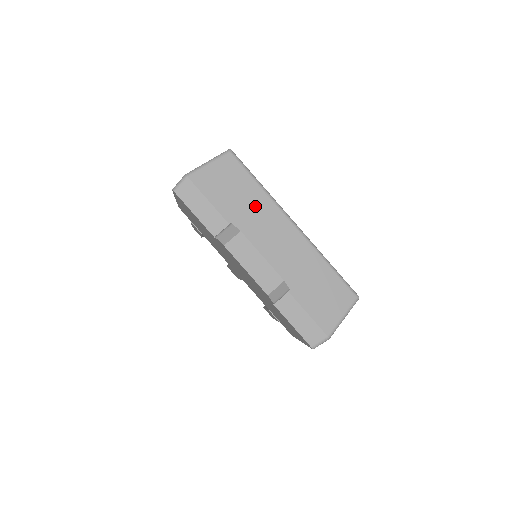
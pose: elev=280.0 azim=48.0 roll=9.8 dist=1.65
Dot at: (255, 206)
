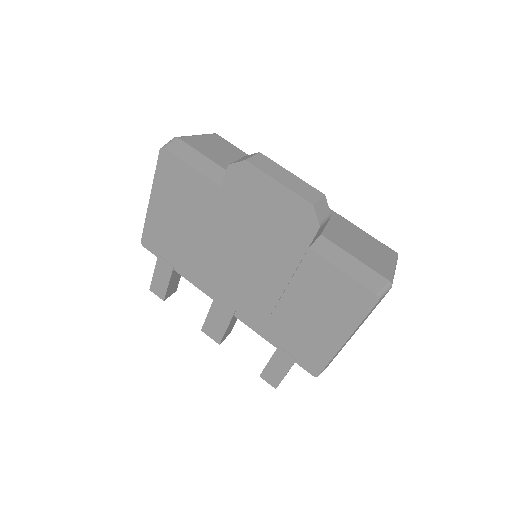
Dot at: occluded
